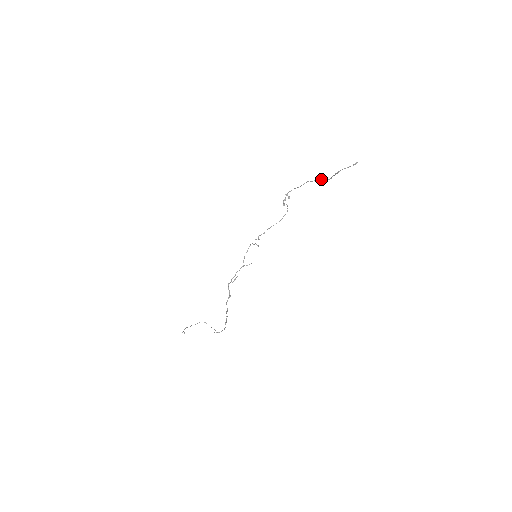
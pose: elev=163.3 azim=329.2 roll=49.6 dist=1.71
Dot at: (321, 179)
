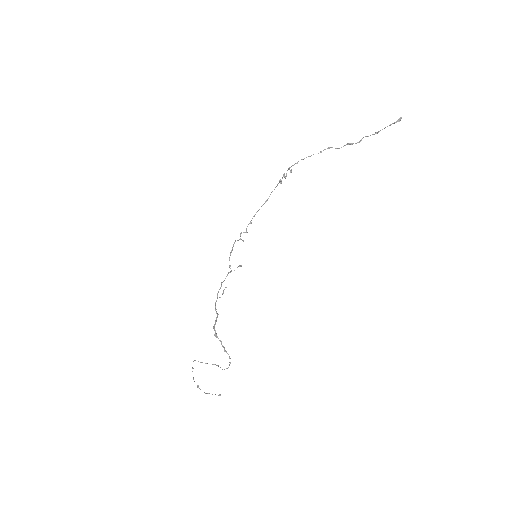
Dot at: (350, 143)
